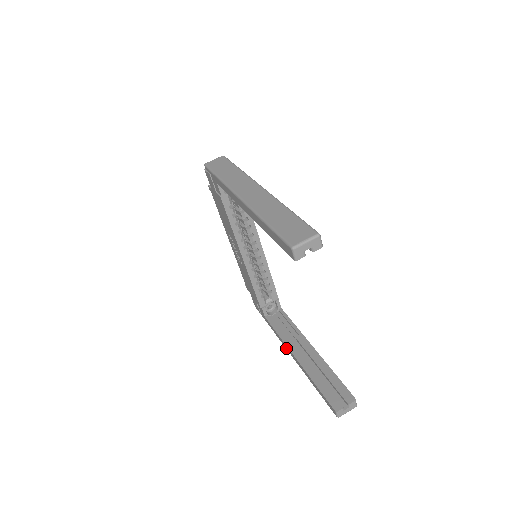
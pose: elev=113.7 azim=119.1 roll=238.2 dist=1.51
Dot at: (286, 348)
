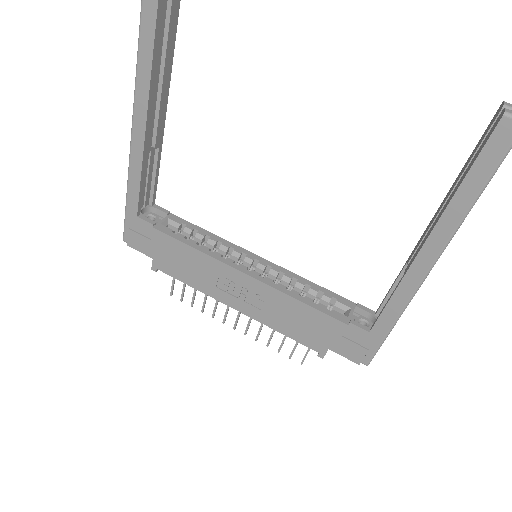
Dot at: (416, 282)
